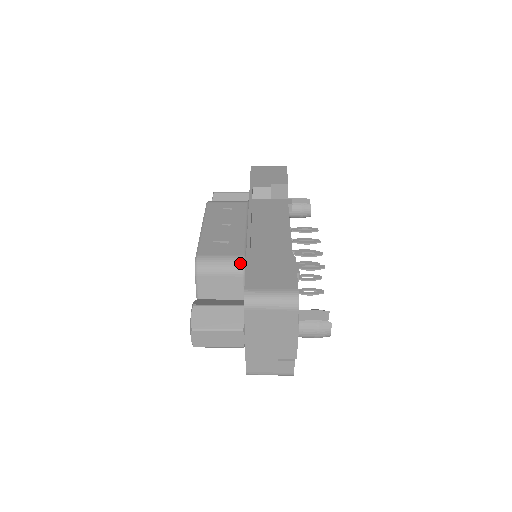
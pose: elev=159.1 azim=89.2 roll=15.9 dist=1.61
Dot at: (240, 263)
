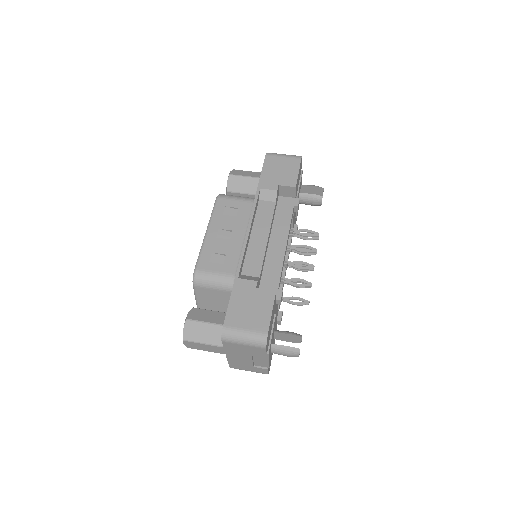
Dot at: (231, 282)
